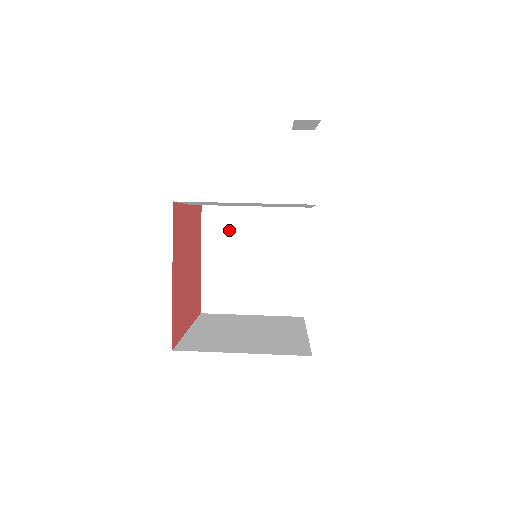
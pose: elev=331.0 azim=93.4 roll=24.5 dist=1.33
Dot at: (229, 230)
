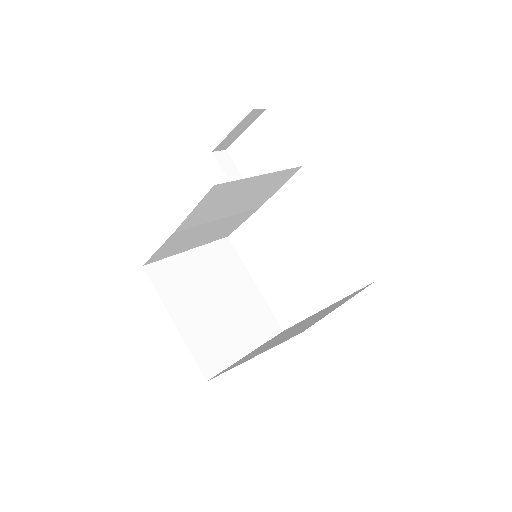
Dot at: (181, 280)
